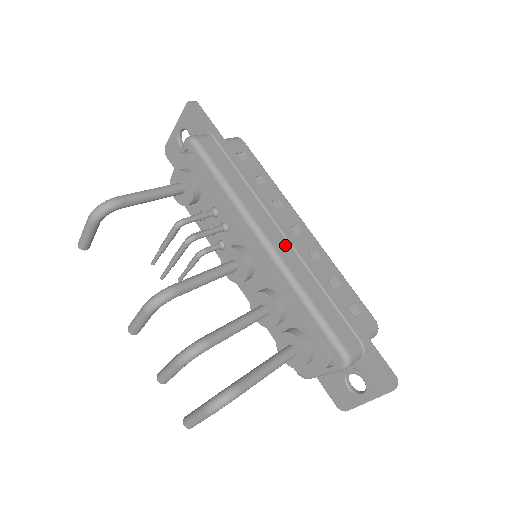
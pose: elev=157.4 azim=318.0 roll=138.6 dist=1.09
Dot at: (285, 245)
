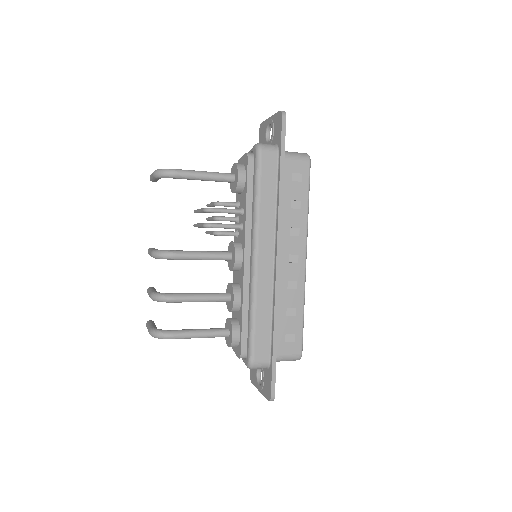
Dot at: (269, 268)
